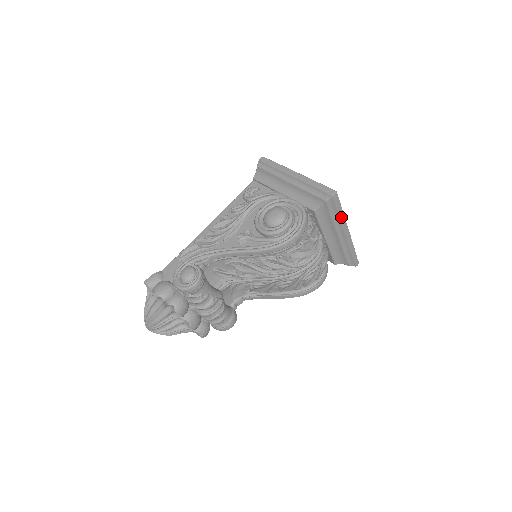
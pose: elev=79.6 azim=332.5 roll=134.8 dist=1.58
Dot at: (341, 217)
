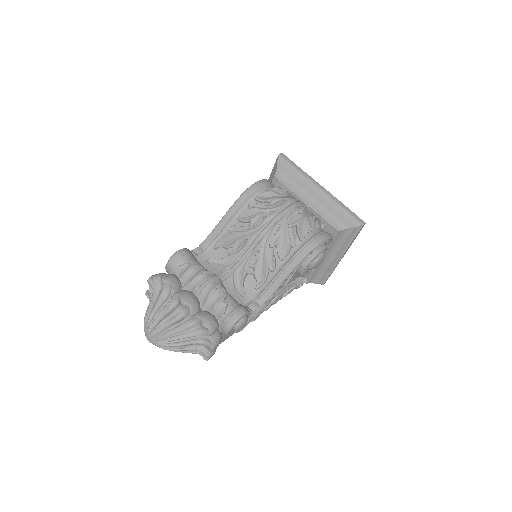
Dot at: (301, 172)
